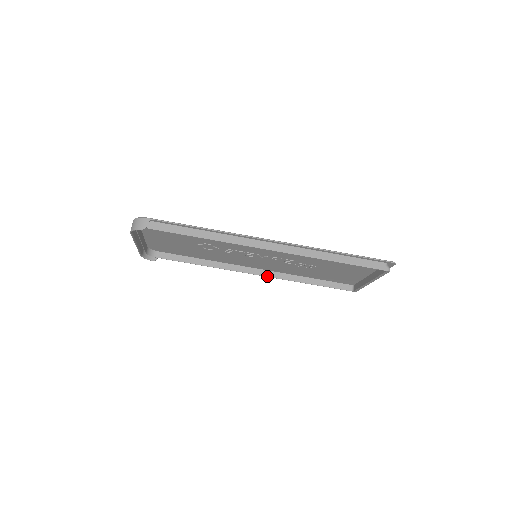
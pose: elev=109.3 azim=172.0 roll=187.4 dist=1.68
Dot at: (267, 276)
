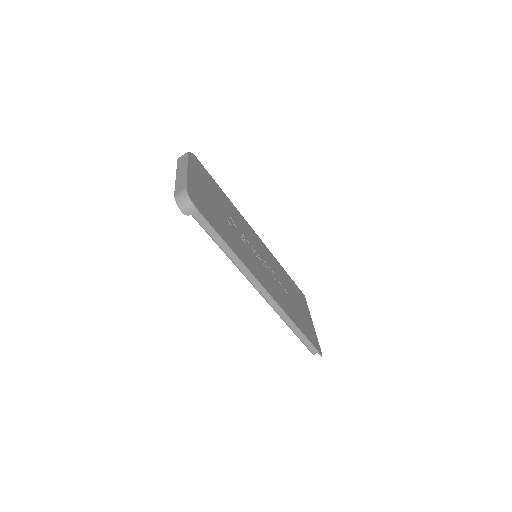
Dot at: occluded
